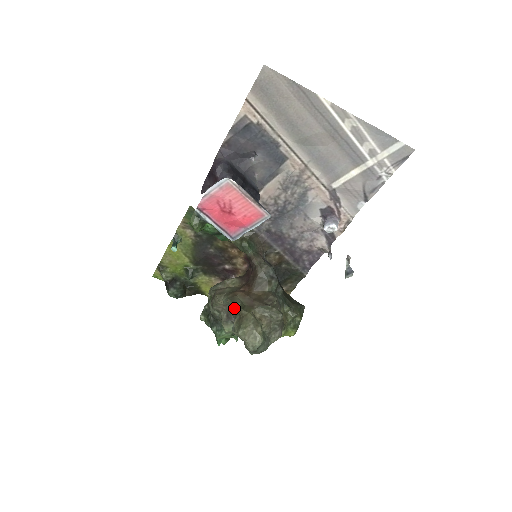
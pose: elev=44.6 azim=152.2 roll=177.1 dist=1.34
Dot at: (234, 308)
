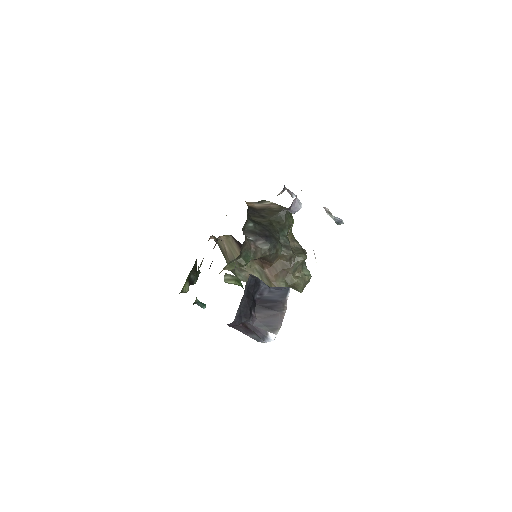
Dot at: occluded
